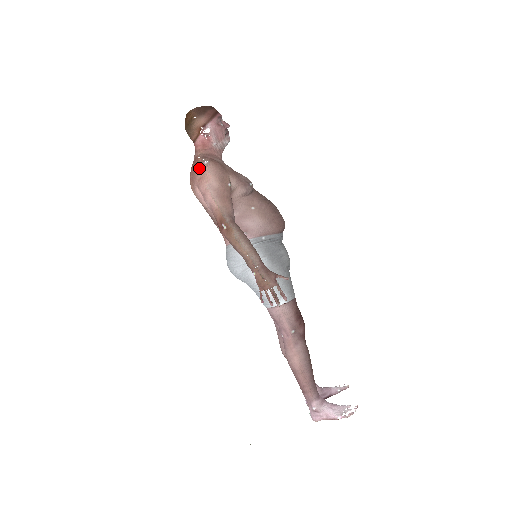
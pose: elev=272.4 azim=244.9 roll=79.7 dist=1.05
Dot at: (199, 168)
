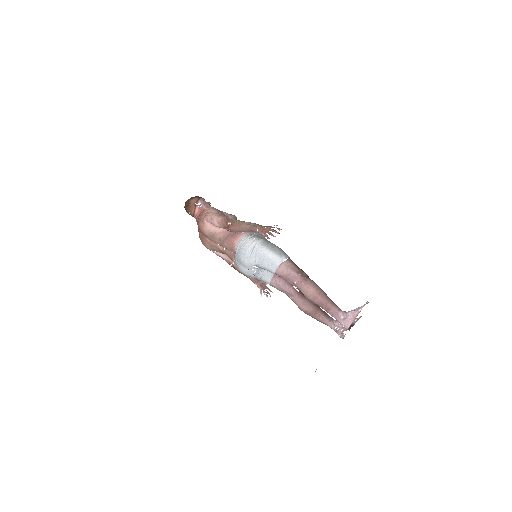
Dot at: (203, 212)
